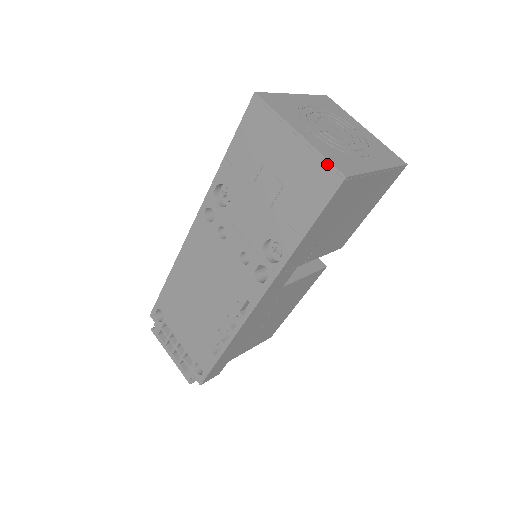
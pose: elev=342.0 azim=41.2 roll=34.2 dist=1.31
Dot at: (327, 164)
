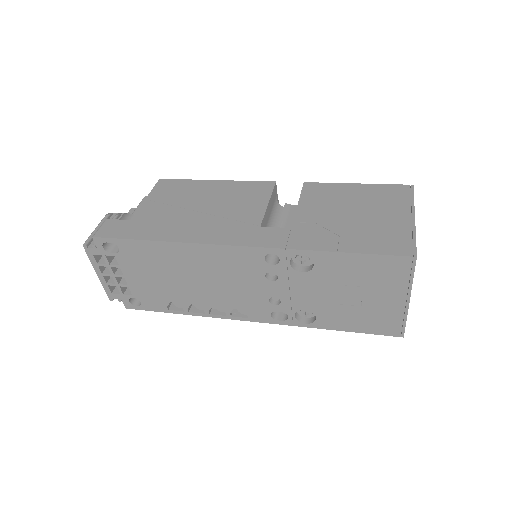
Dot at: (403, 325)
